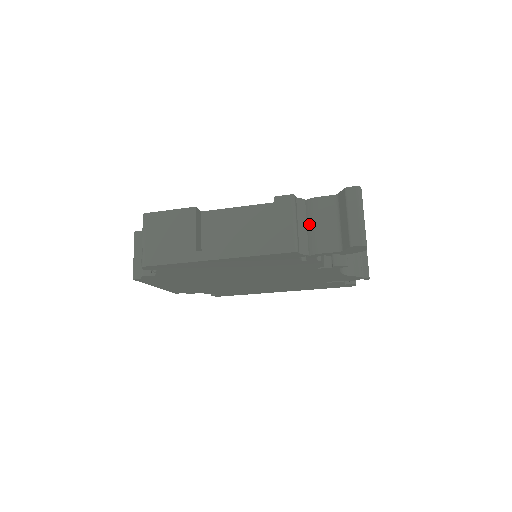
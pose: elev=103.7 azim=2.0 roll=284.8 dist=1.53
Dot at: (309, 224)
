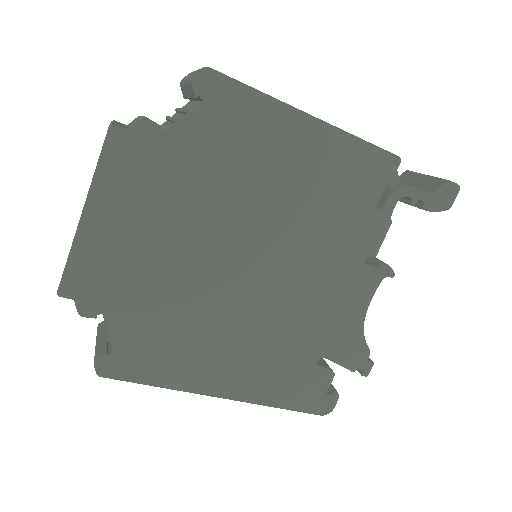
Dot at: occluded
